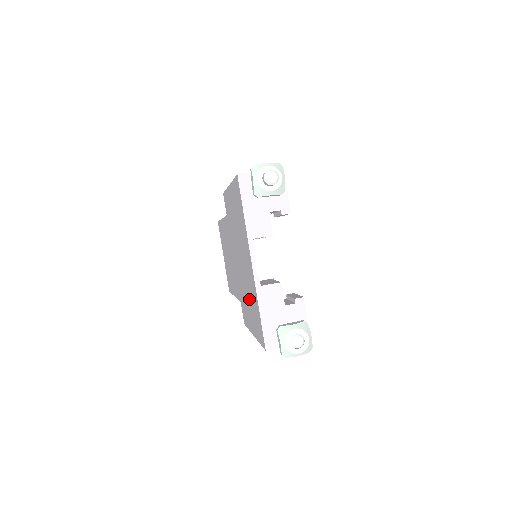
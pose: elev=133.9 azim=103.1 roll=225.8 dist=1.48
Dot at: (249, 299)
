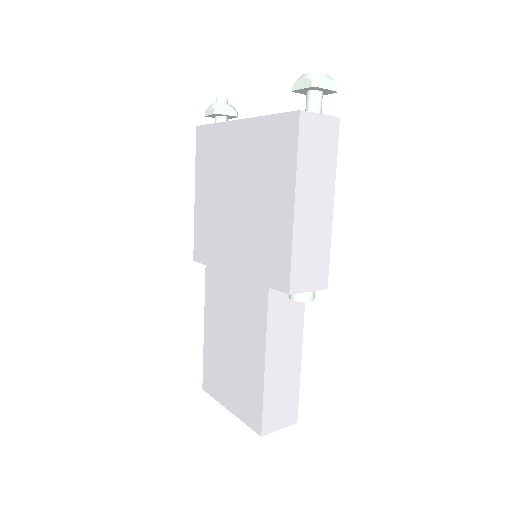
Dot at: (263, 184)
